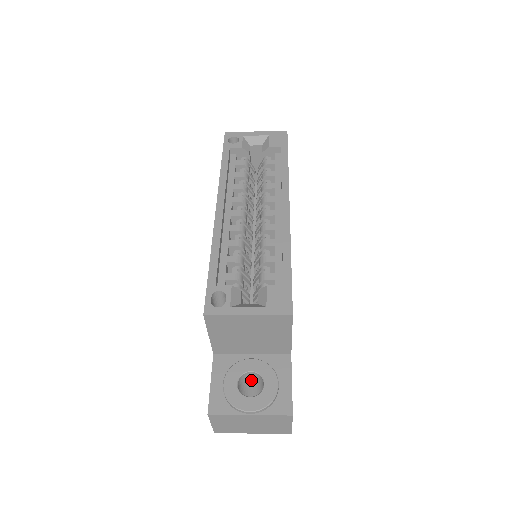
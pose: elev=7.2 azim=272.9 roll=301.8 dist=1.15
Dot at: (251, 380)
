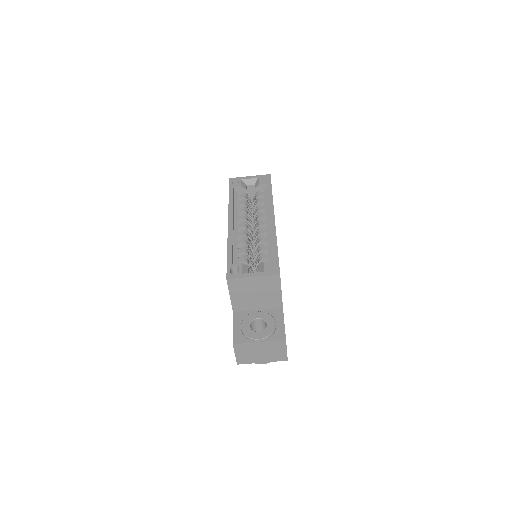
Dot at: (258, 327)
